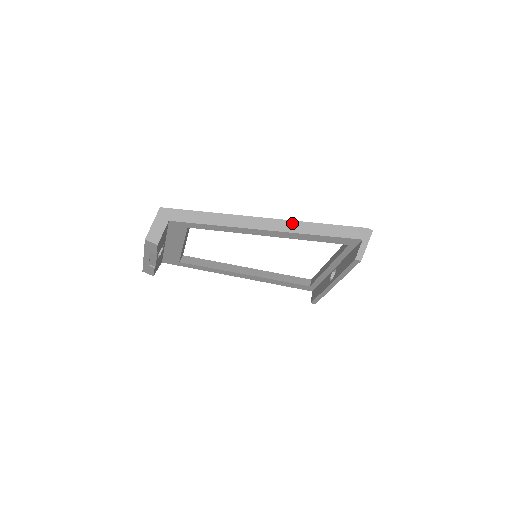
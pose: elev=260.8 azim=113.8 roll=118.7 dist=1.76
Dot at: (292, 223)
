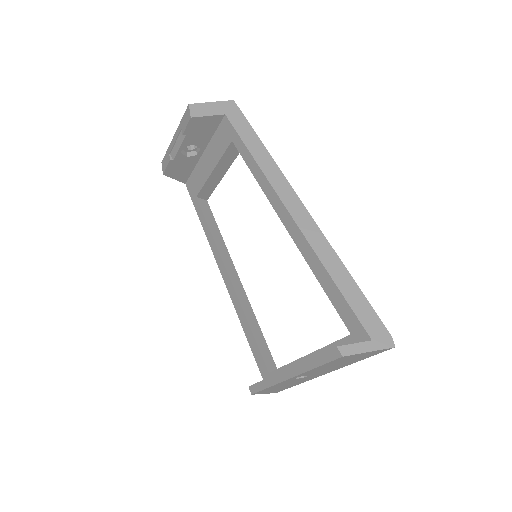
Dot at: (321, 237)
